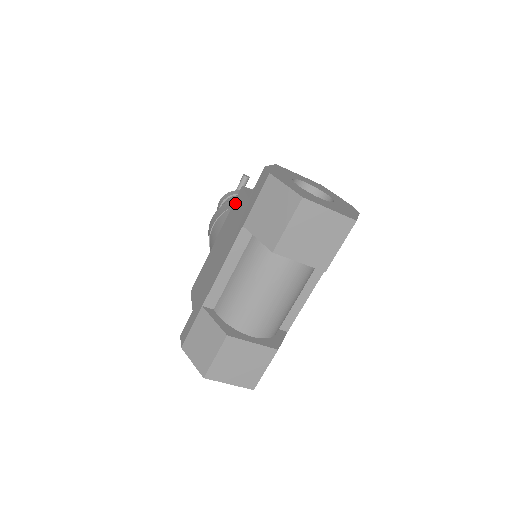
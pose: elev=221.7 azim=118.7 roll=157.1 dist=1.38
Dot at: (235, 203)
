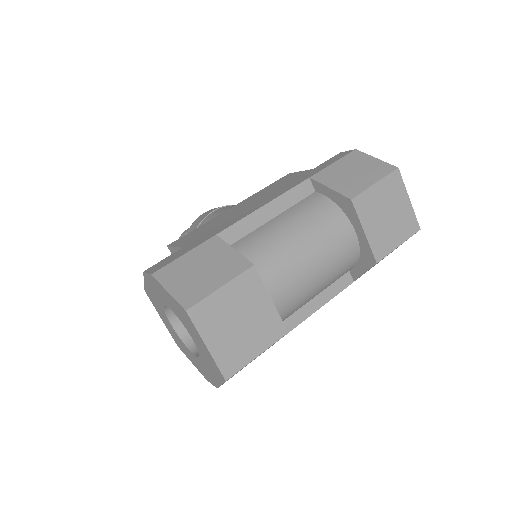
Dot at: (277, 181)
